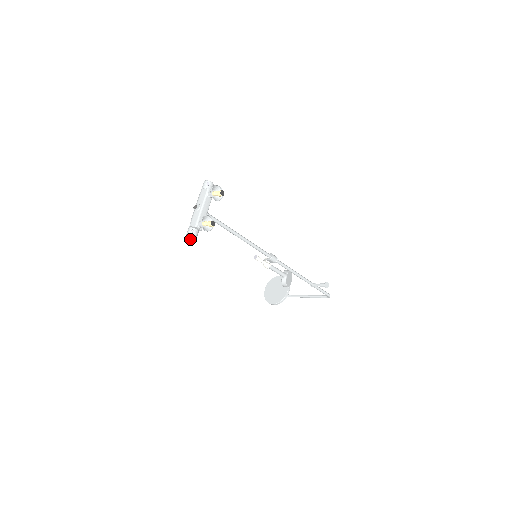
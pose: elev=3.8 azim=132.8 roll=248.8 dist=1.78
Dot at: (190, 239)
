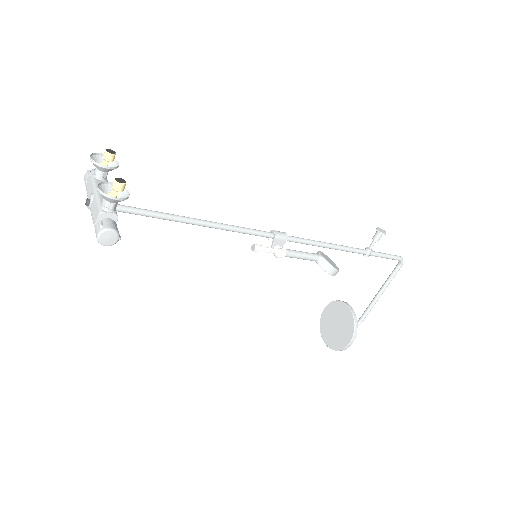
Dot at: (108, 240)
